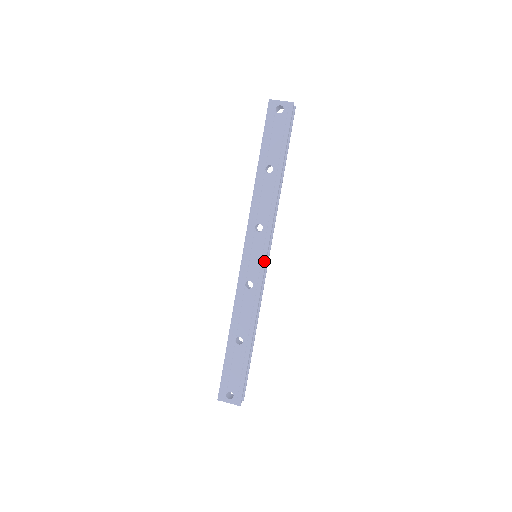
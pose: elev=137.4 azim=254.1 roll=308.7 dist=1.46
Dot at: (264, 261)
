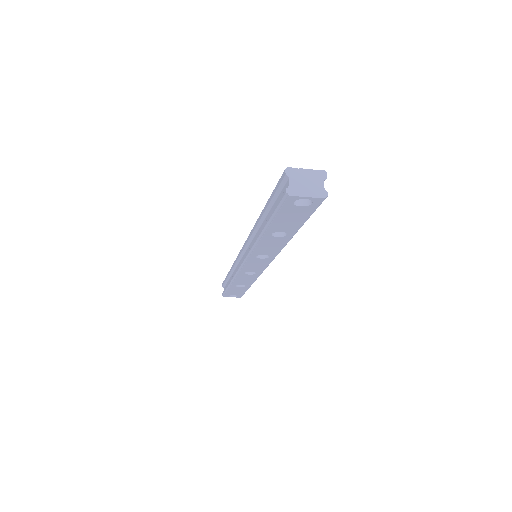
Dot at: occluded
